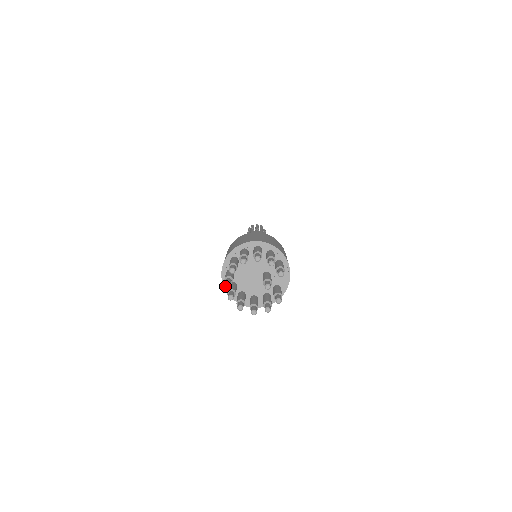
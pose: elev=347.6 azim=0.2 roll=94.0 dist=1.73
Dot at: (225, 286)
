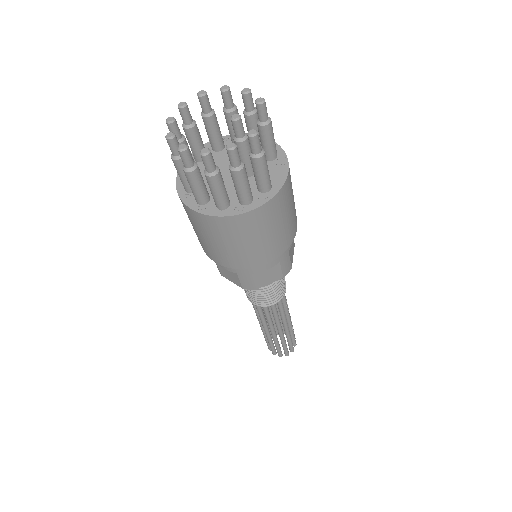
Dot at: (179, 189)
